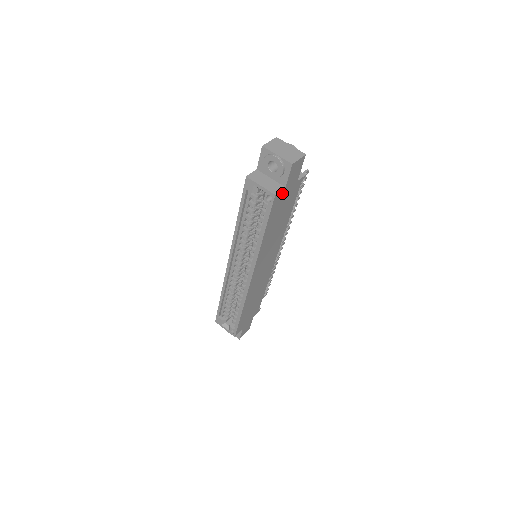
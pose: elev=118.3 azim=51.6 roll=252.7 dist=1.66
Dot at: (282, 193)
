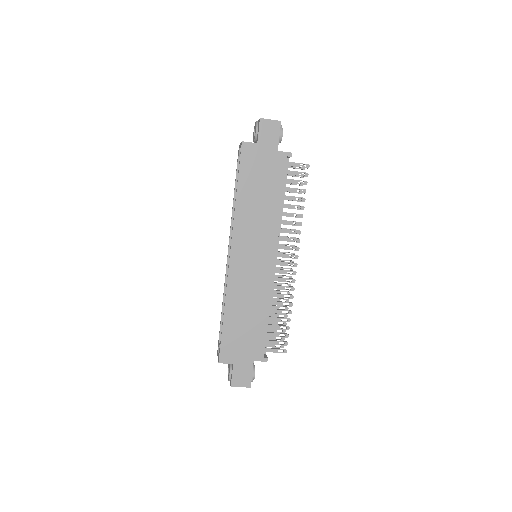
Dot at: (254, 149)
